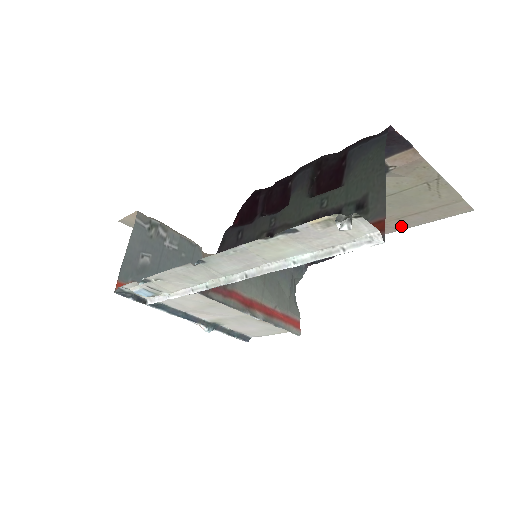
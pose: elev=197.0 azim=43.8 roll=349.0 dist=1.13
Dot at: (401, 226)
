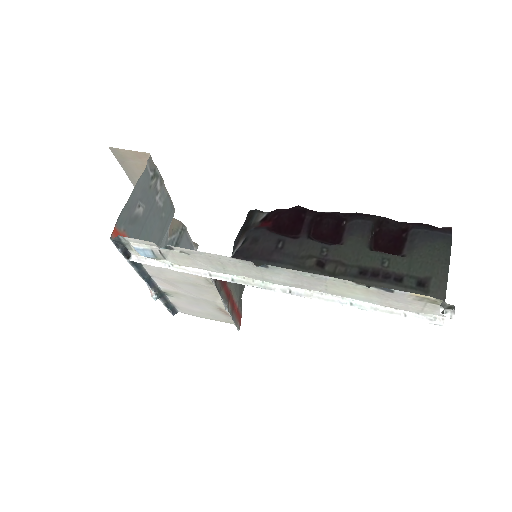
Dot at: occluded
